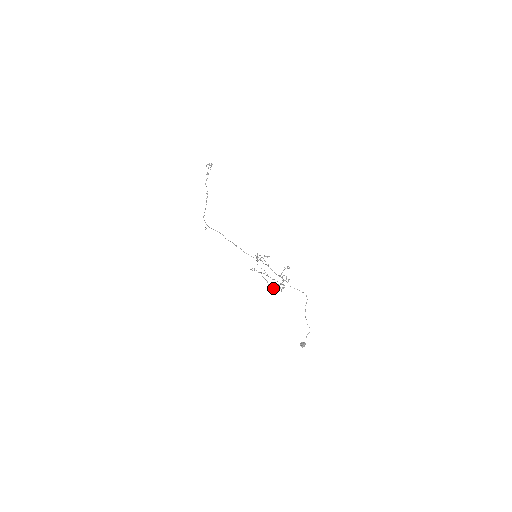
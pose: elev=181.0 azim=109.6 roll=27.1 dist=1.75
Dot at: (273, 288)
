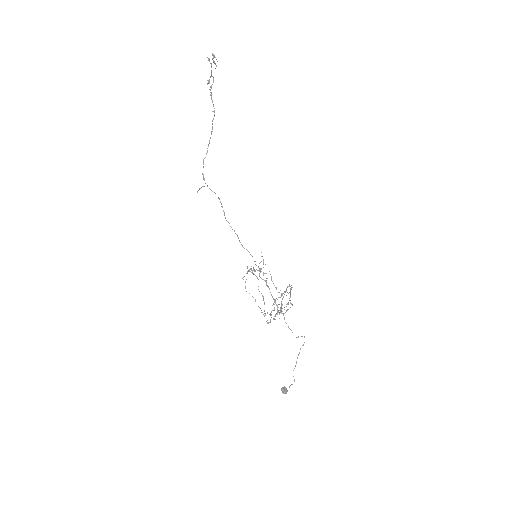
Dot at: (265, 314)
